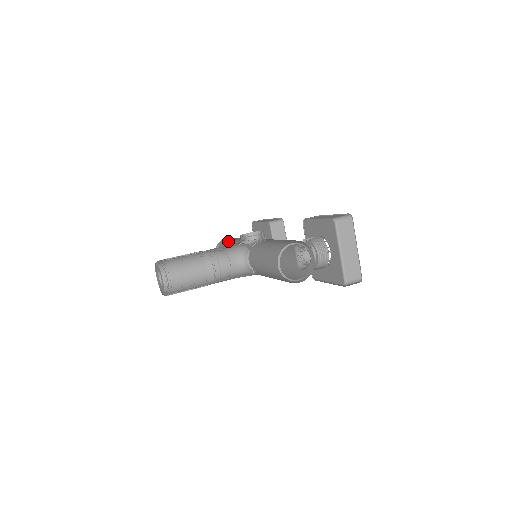
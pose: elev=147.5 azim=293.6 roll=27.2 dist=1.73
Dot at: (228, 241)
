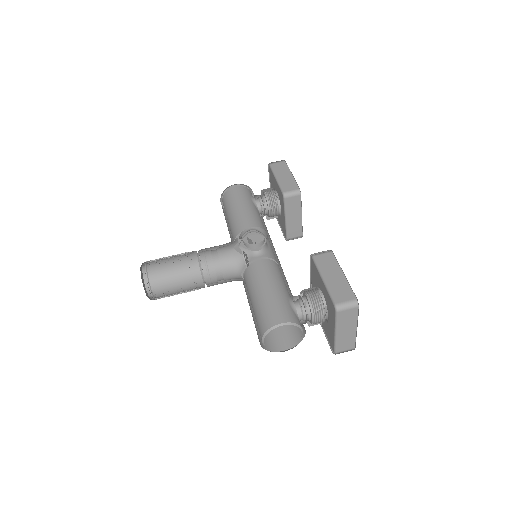
Dot at: (234, 200)
